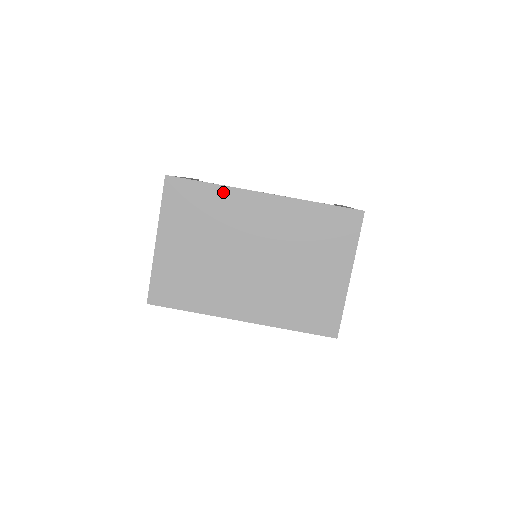
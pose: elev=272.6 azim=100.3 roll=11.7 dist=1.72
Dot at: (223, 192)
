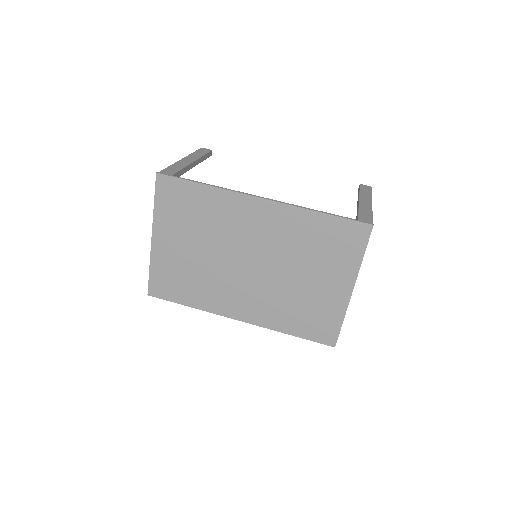
Dot at: (217, 194)
